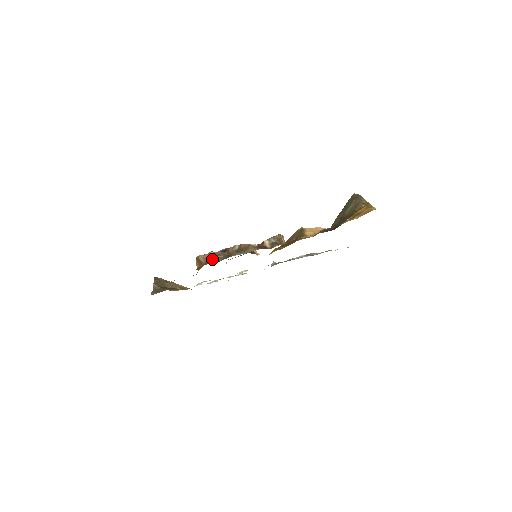
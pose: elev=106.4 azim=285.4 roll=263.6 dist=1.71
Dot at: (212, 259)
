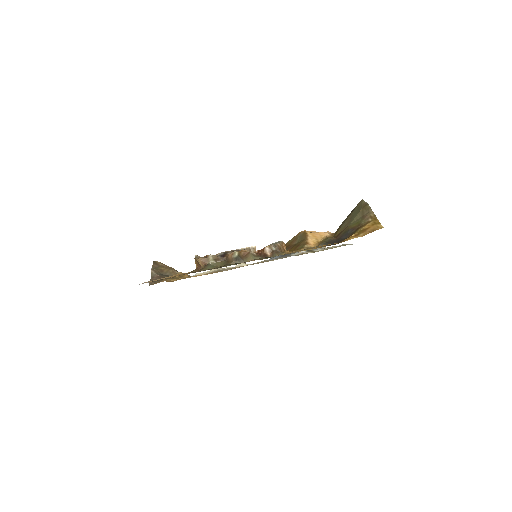
Dot at: (210, 263)
